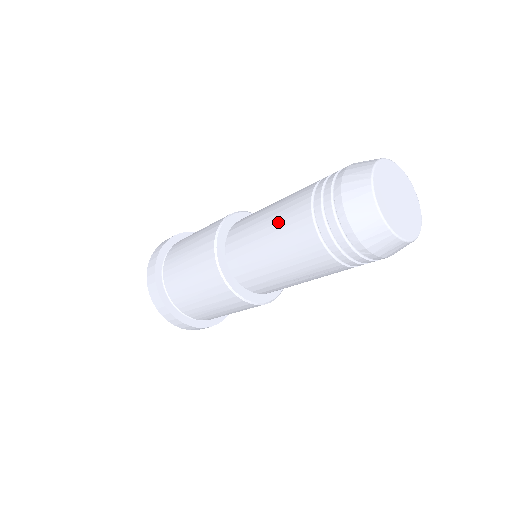
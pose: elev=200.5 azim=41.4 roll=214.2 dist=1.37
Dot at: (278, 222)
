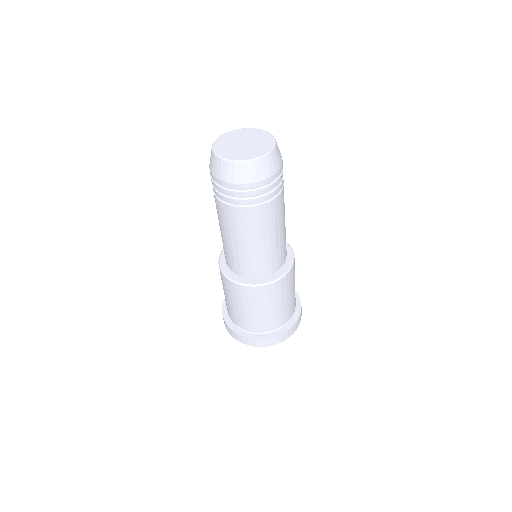
Dot at: occluded
